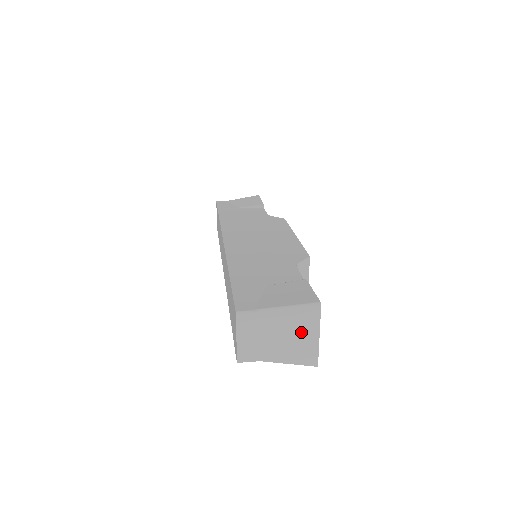
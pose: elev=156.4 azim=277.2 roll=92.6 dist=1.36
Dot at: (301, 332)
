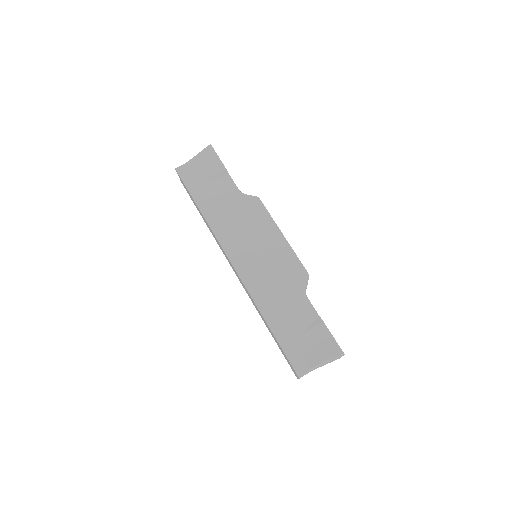
Dot at: occluded
